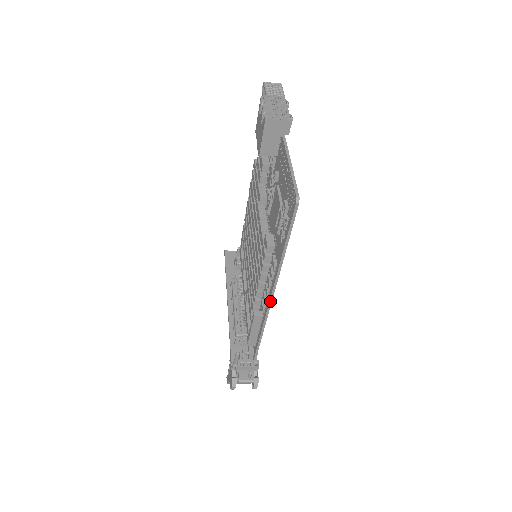
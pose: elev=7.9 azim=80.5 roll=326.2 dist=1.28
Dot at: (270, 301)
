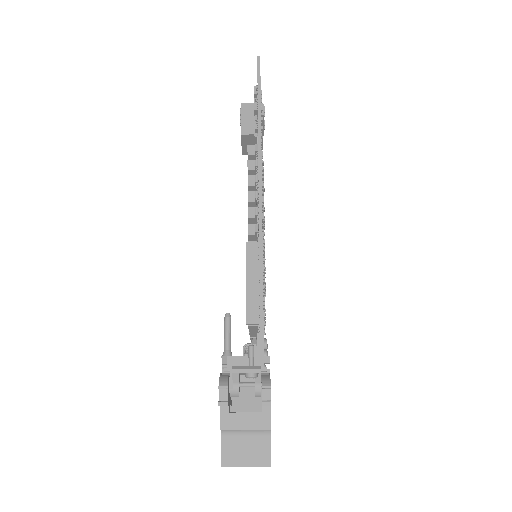
Dot at: (259, 196)
